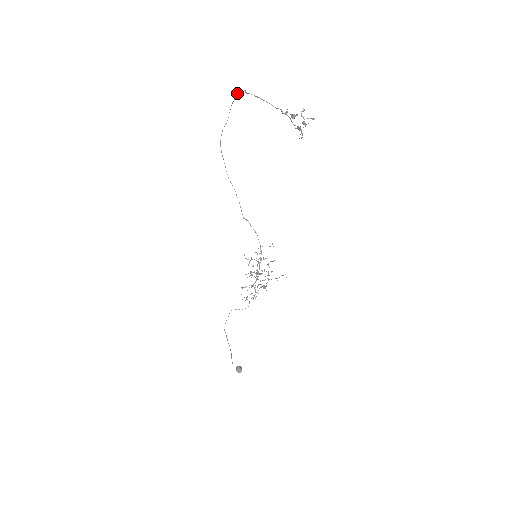
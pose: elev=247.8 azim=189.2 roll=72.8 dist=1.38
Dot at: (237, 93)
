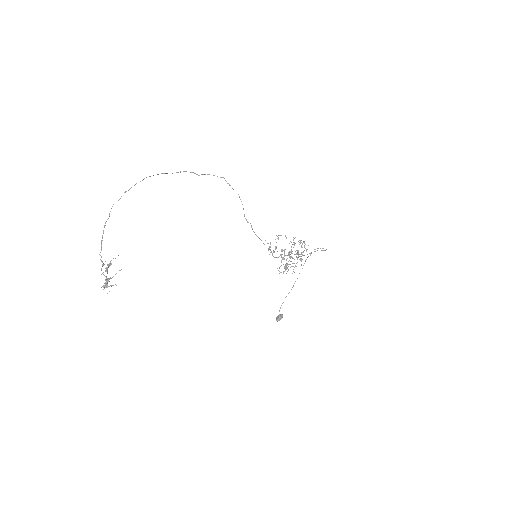
Dot at: (119, 199)
